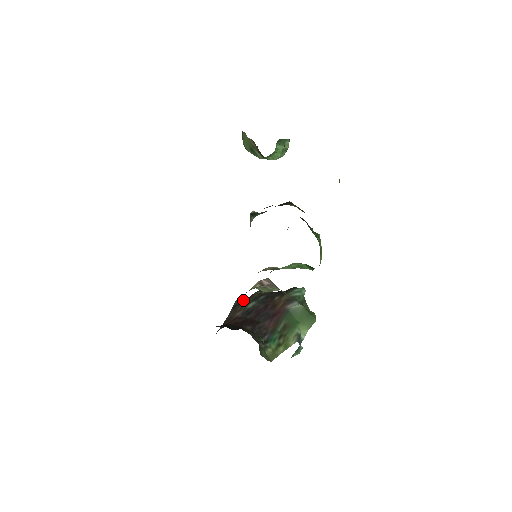
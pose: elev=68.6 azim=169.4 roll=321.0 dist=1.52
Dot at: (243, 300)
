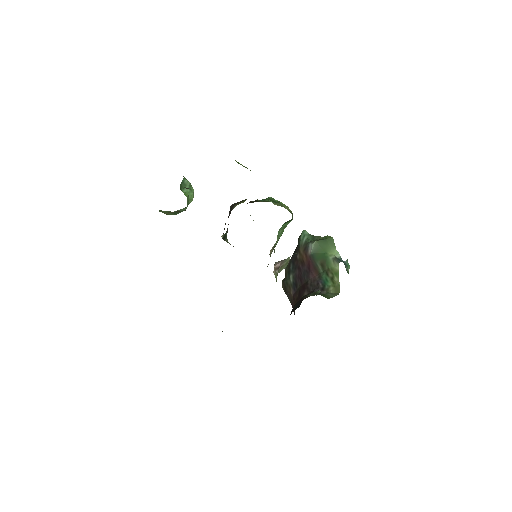
Dot at: (284, 282)
